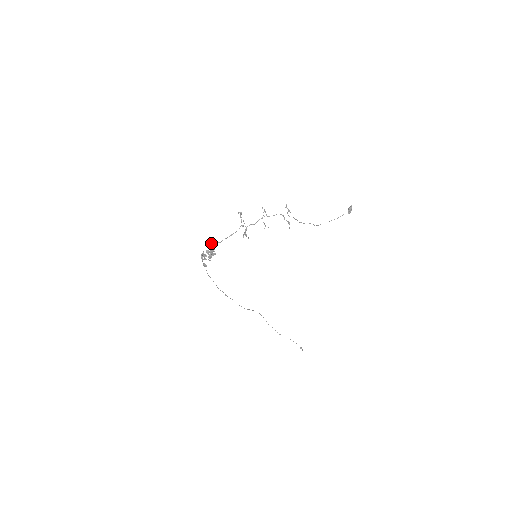
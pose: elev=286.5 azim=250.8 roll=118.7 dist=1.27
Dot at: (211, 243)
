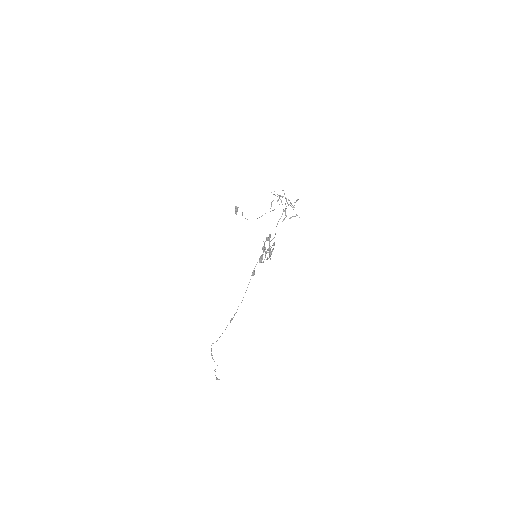
Dot at: (269, 239)
